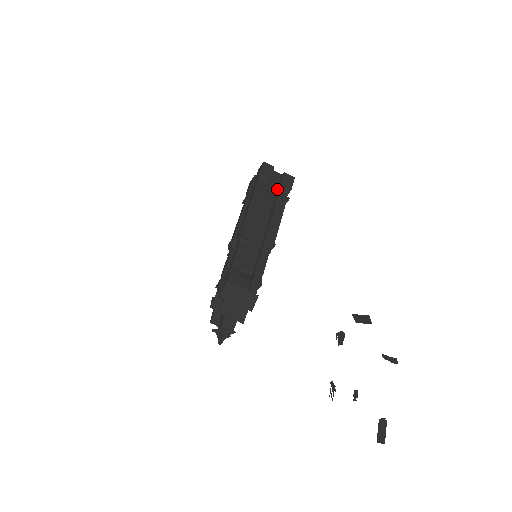
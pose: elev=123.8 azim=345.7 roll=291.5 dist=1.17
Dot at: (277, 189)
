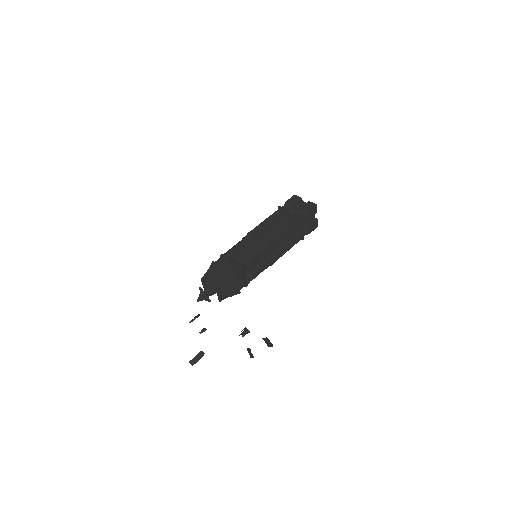
Dot at: (304, 226)
